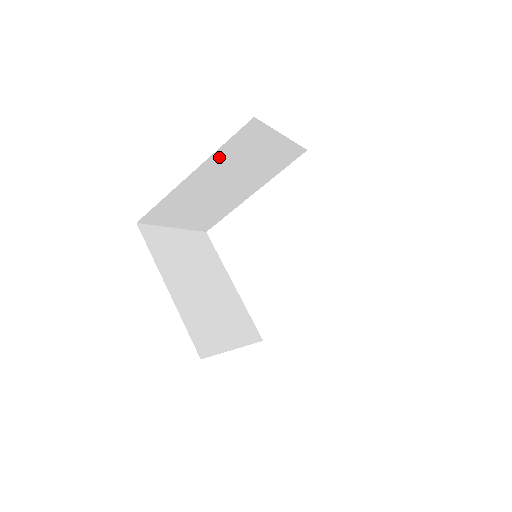
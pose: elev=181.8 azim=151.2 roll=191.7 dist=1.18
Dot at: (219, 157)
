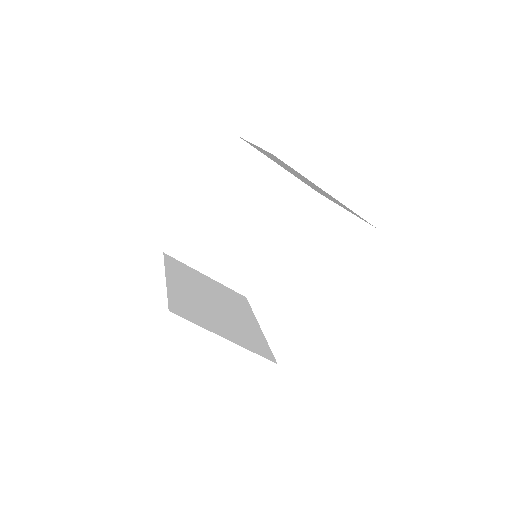
Dot at: (221, 180)
